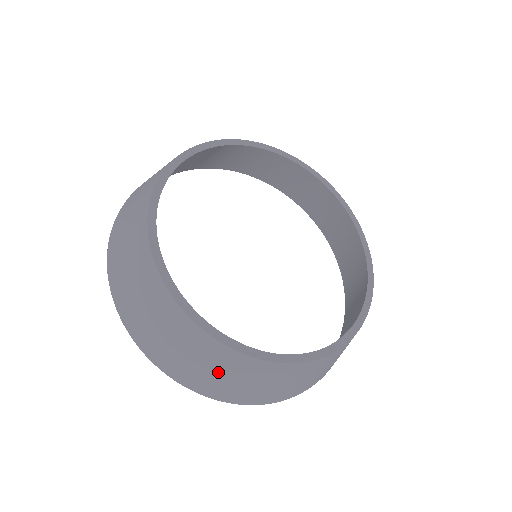
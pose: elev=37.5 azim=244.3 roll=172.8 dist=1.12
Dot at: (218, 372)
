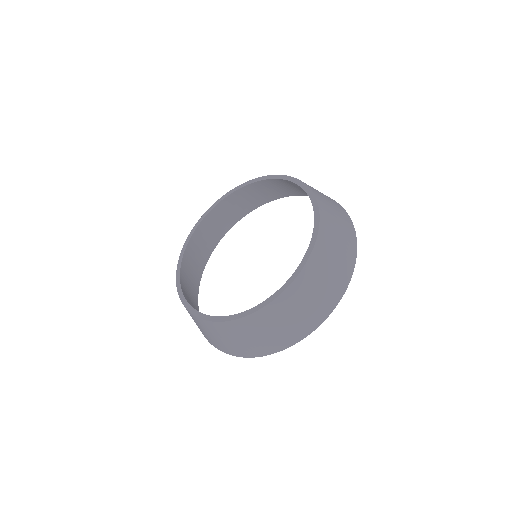
Dot at: (243, 338)
